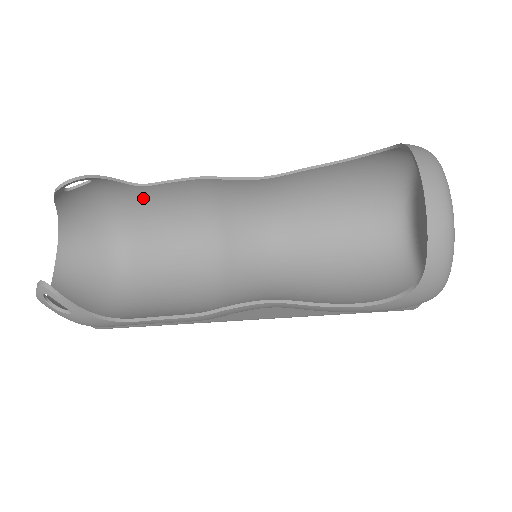
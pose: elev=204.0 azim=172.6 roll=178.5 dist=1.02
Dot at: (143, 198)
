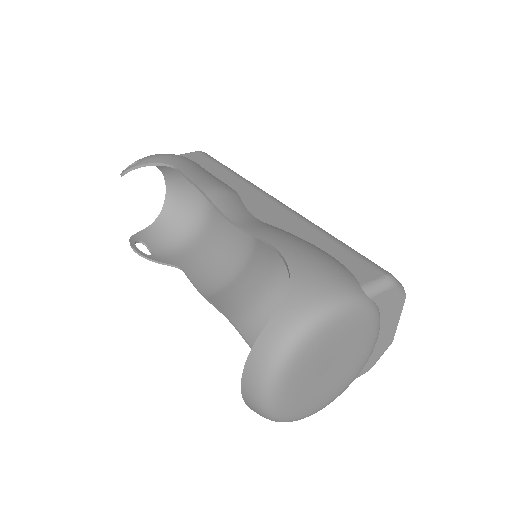
Dot at: occluded
